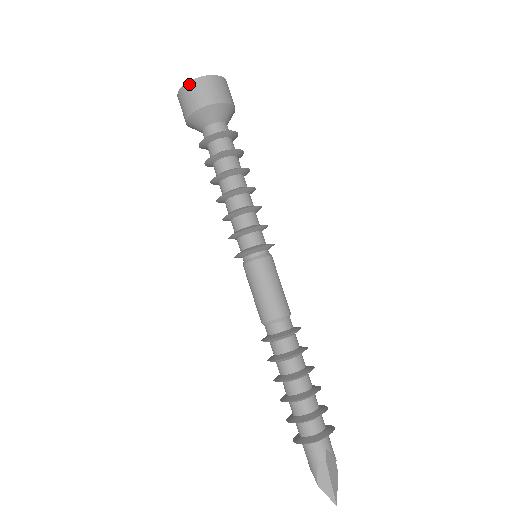
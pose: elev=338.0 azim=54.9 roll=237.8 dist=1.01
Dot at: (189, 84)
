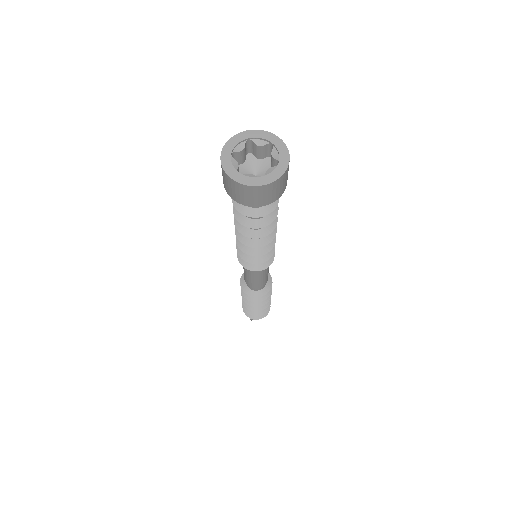
Dot at: (249, 188)
